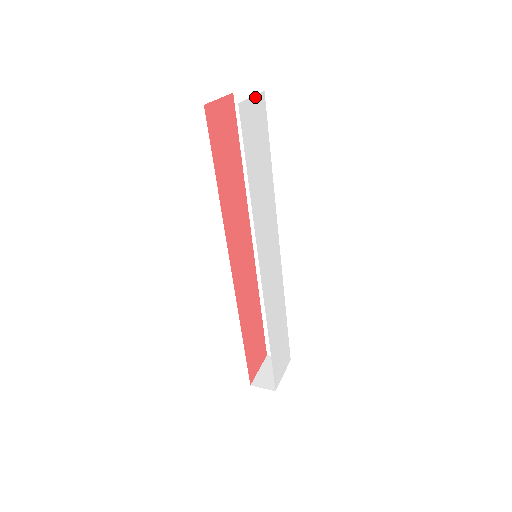
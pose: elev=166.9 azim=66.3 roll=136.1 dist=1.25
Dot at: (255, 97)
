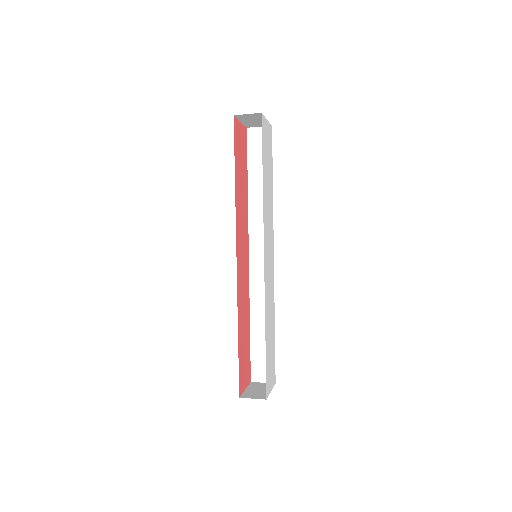
Dot at: (268, 123)
